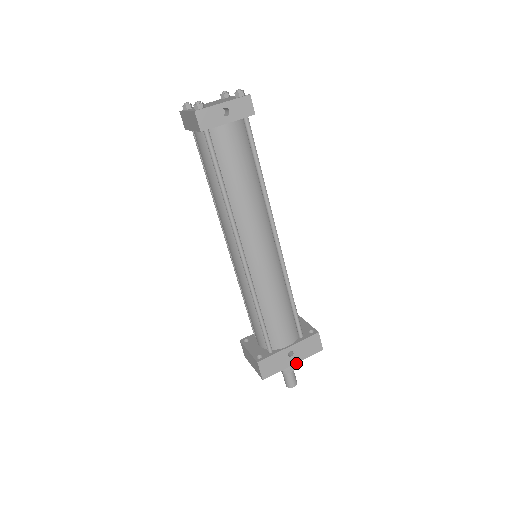
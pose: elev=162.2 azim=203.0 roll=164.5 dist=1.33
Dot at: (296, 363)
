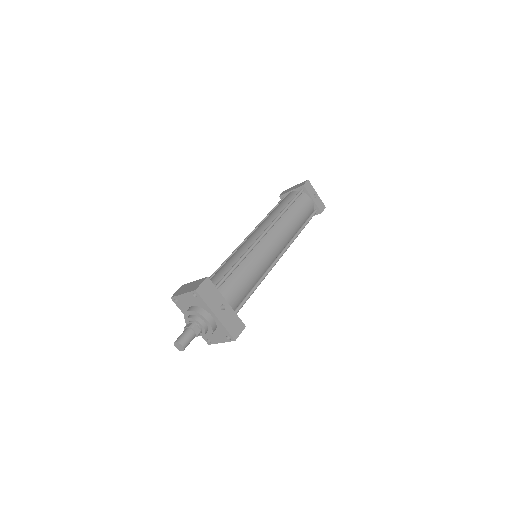
Dot at: (212, 324)
